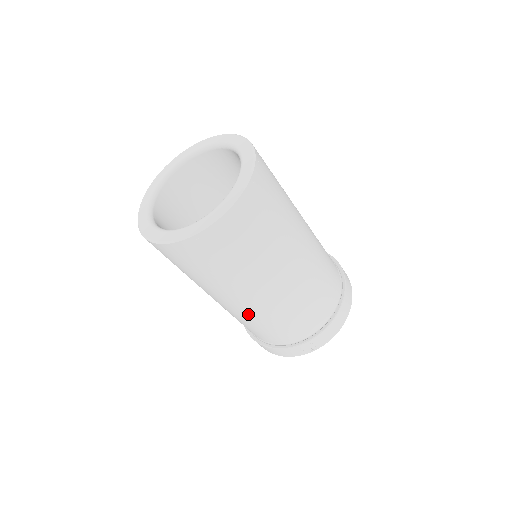
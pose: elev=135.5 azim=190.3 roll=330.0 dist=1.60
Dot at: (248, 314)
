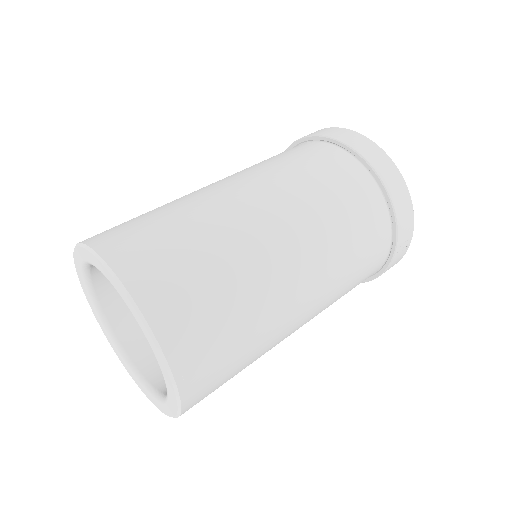
Dot at: (316, 315)
